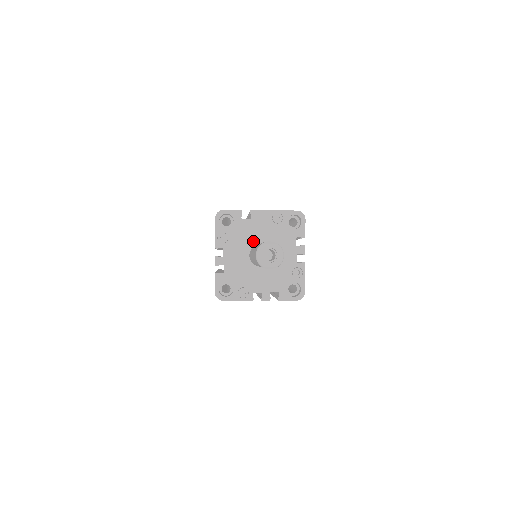
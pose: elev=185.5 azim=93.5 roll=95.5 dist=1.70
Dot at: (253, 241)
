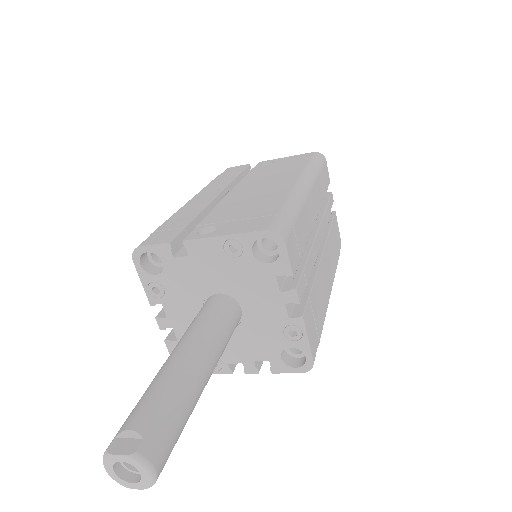
Dot at: (204, 290)
